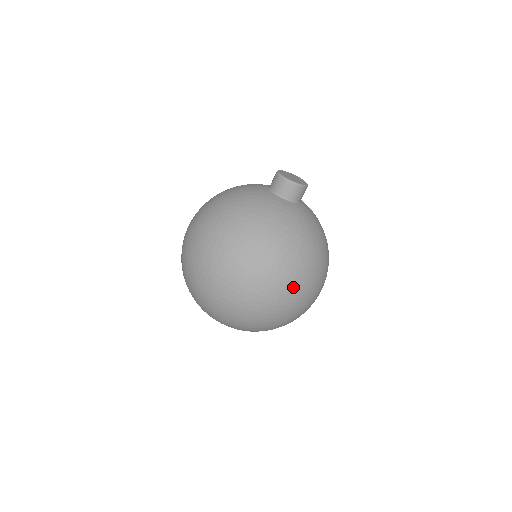
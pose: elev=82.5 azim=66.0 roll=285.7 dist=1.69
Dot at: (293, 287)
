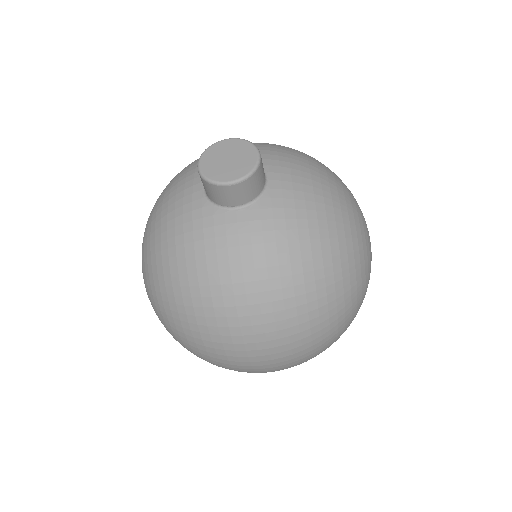
Dot at: (325, 328)
